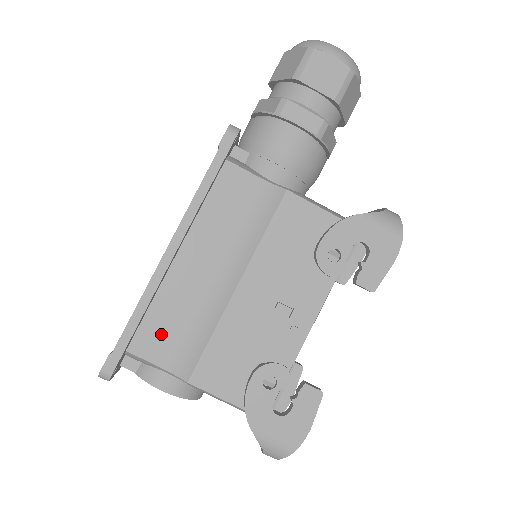
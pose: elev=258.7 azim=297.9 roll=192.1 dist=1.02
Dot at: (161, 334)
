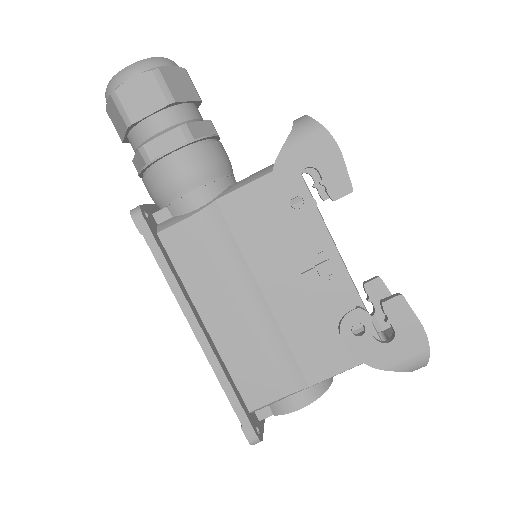
Dot at: (256, 380)
